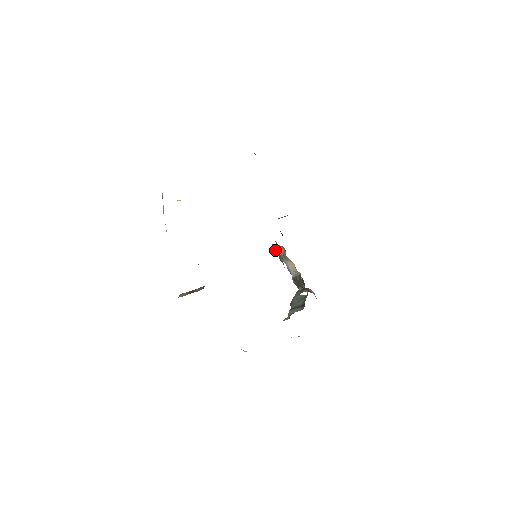
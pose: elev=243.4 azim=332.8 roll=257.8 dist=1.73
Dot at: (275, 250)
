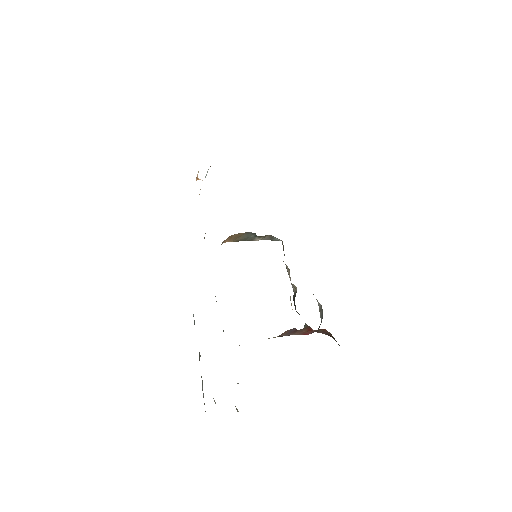
Dot at: (256, 237)
